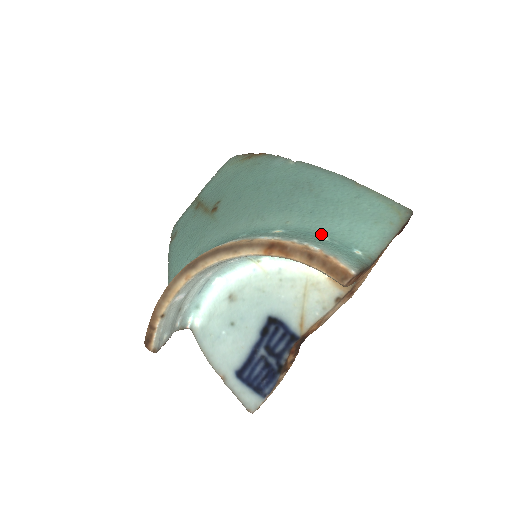
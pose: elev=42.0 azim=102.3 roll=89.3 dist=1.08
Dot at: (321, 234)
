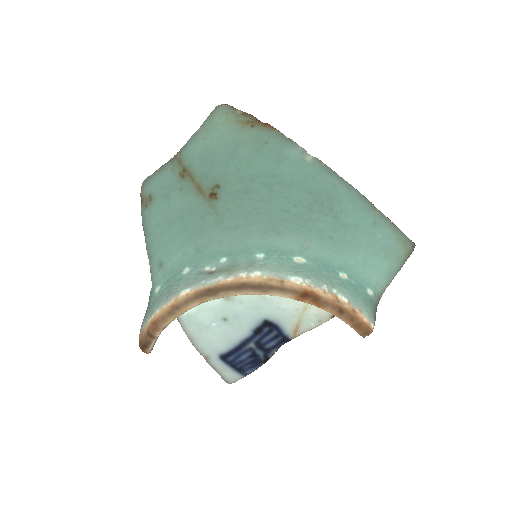
Dot at: (340, 269)
